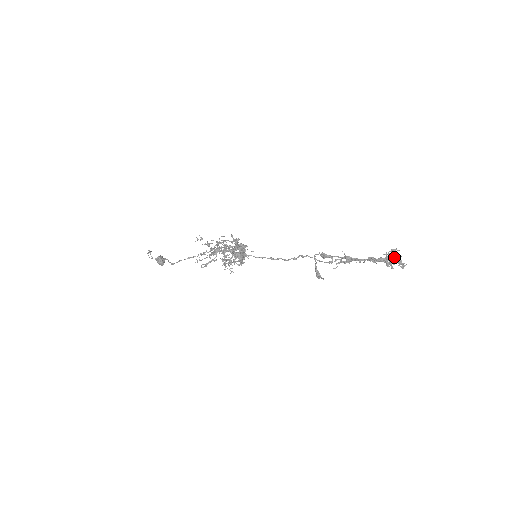
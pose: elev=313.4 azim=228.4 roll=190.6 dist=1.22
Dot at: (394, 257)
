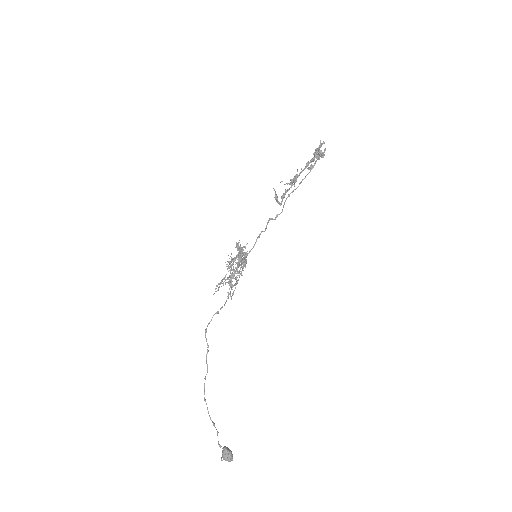
Dot at: (318, 151)
